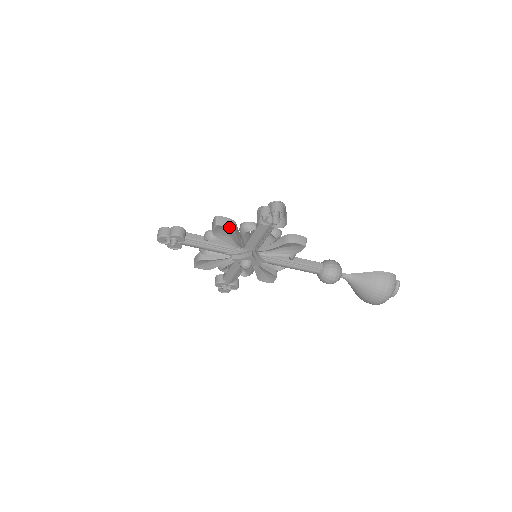
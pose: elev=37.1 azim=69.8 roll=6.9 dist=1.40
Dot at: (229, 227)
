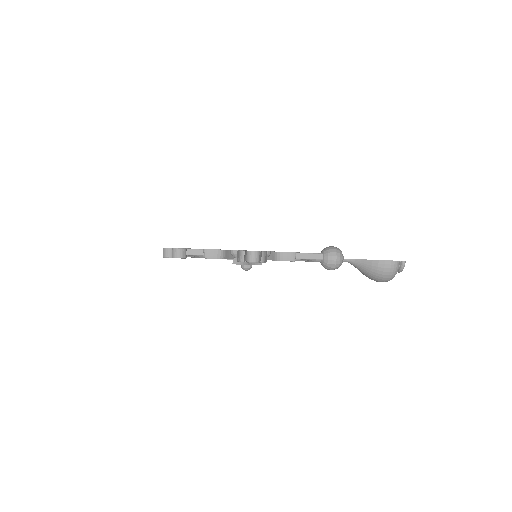
Dot at: (217, 258)
